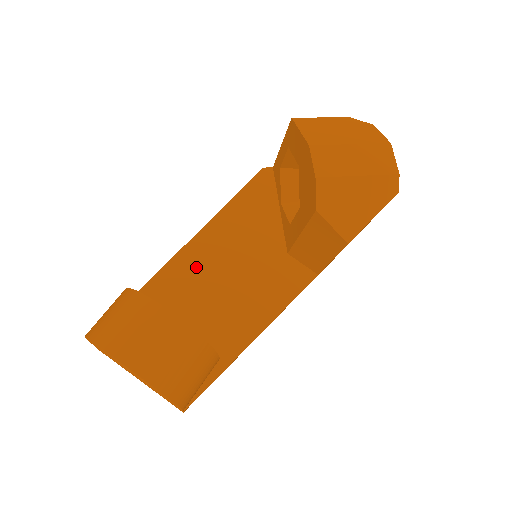
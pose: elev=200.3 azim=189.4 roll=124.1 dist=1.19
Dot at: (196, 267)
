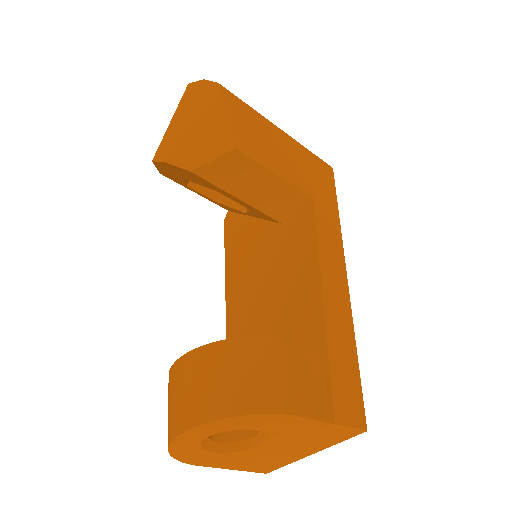
Dot at: (243, 322)
